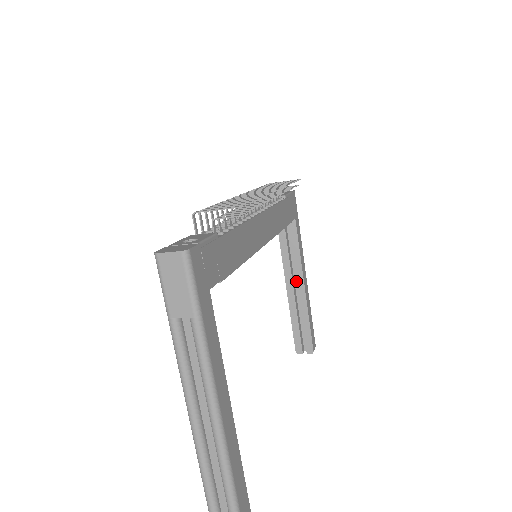
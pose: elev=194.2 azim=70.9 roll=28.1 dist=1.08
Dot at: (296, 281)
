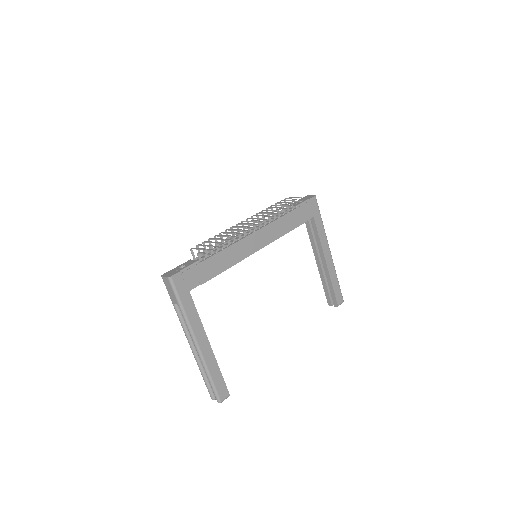
Dot at: occluded
